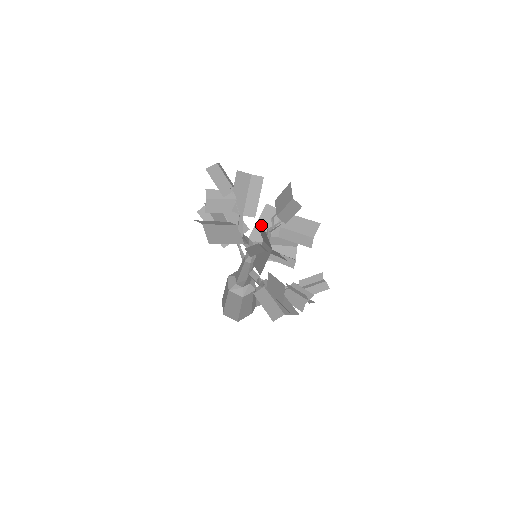
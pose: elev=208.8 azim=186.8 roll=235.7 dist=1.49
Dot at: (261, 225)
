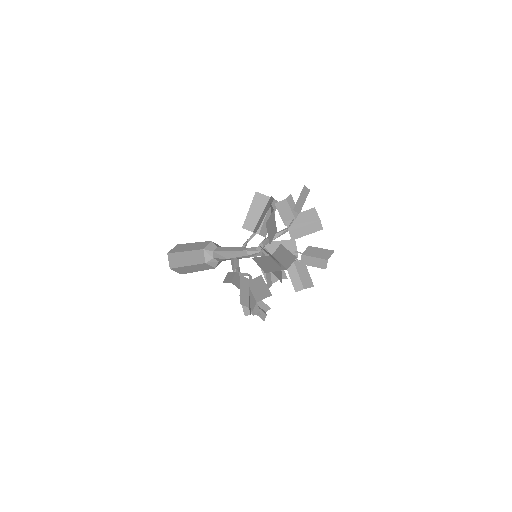
Dot at: occluded
